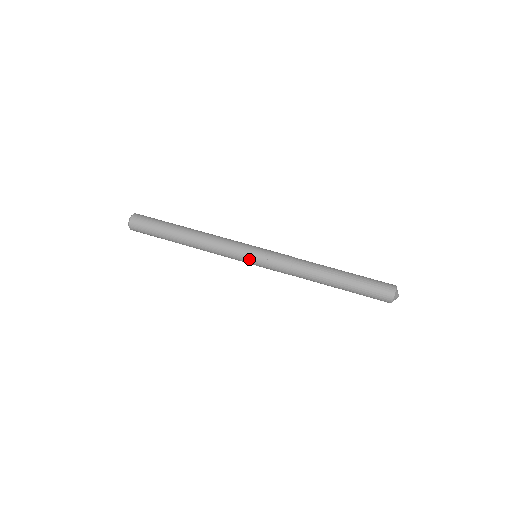
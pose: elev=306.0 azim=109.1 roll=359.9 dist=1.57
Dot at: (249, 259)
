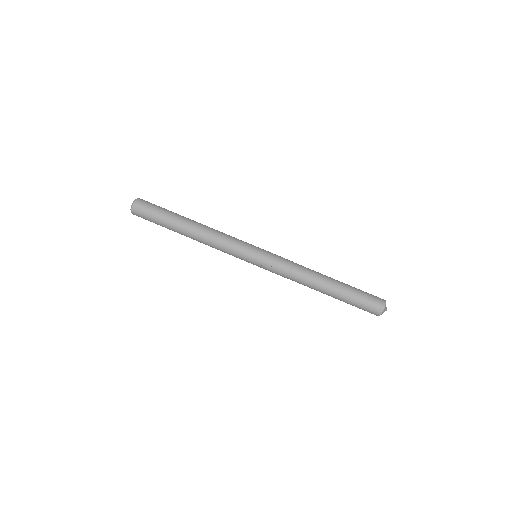
Dot at: (249, 262)
